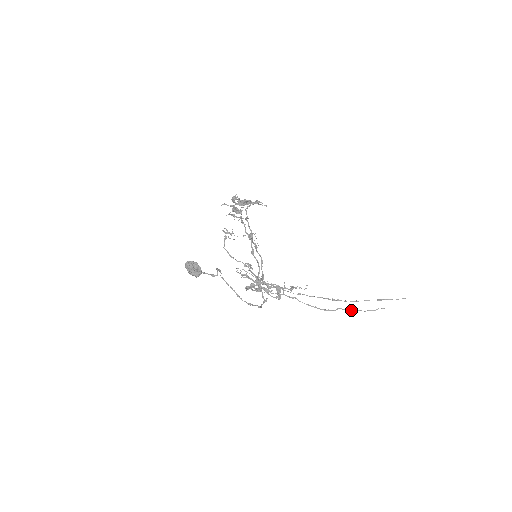
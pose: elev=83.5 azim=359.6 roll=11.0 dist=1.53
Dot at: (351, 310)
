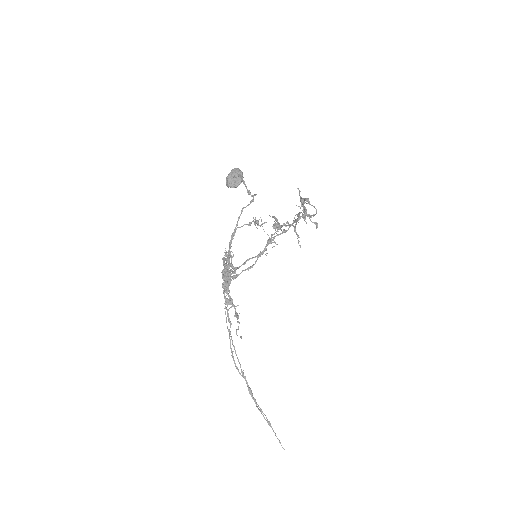
Dot at: (251, 392)
